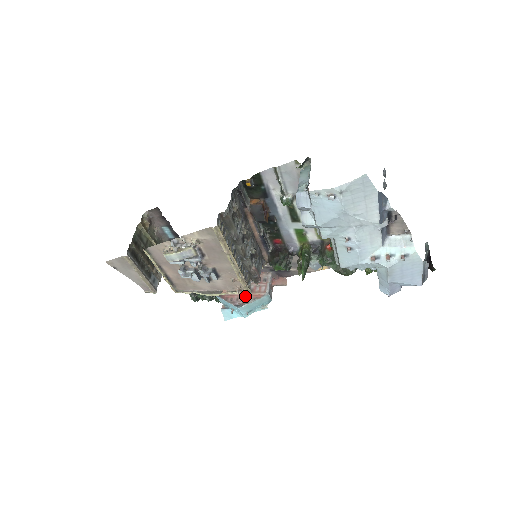
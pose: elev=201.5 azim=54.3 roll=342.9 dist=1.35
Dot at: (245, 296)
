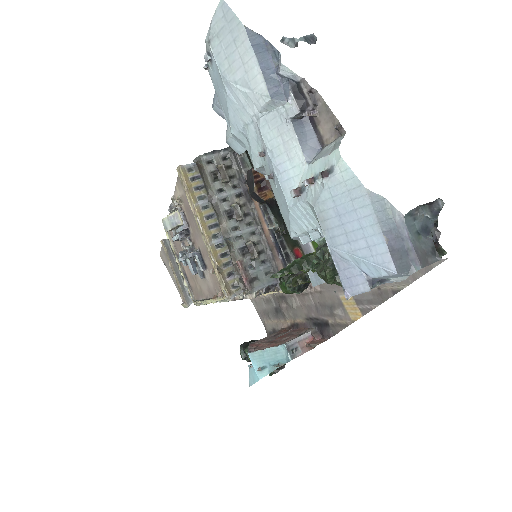
Dot at: (267, 345)
